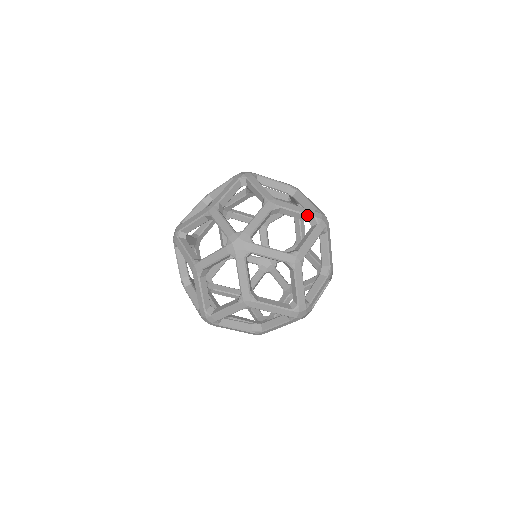
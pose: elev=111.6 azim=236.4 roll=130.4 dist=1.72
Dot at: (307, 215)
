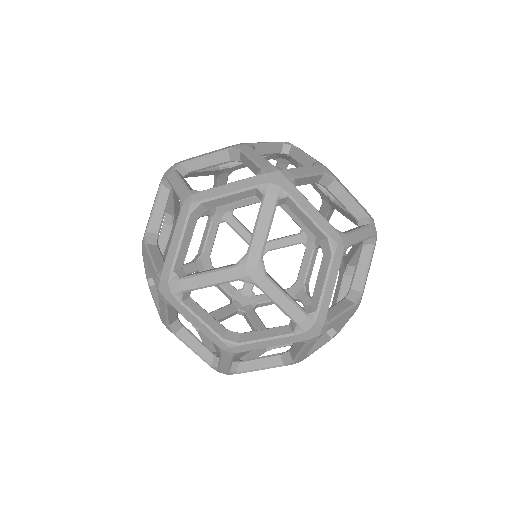
Dot at: (276, 143)
